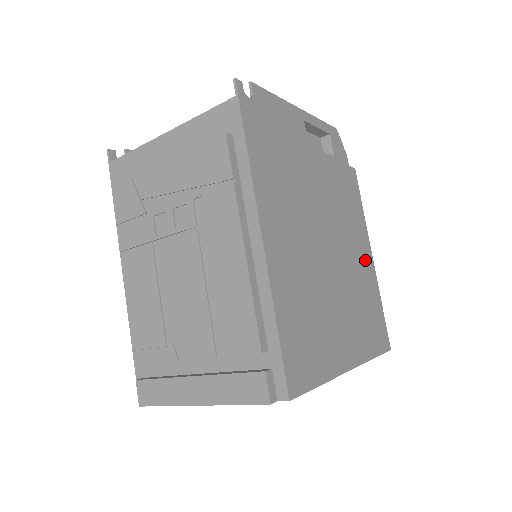
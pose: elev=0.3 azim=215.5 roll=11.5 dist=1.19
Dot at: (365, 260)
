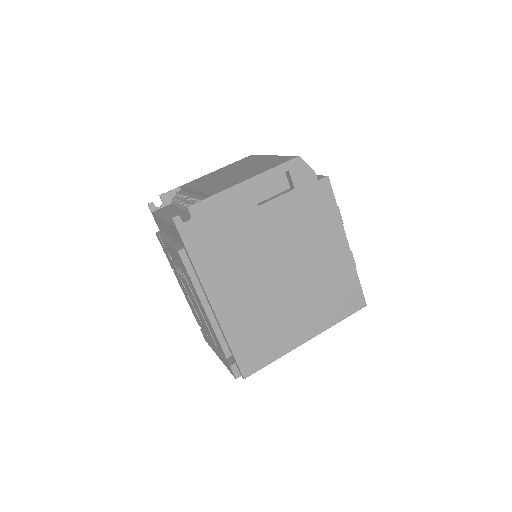
Dot at: (336, 254)
